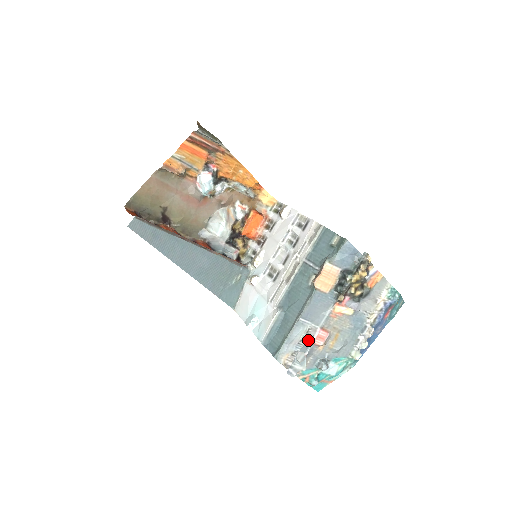
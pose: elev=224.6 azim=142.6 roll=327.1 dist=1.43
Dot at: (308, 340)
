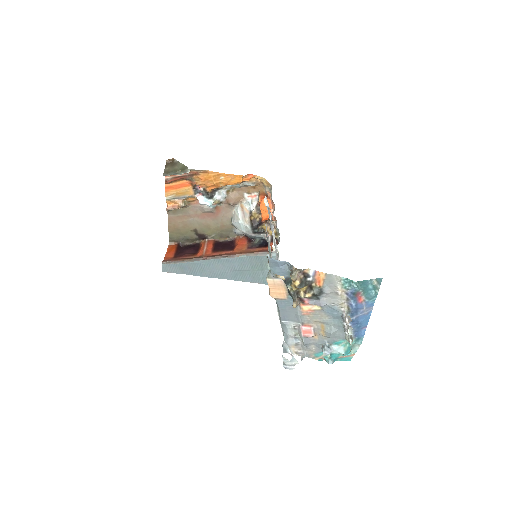
Dot at: (282, 345)
